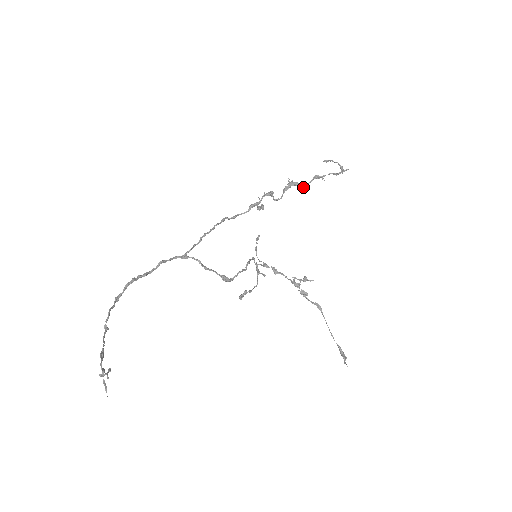
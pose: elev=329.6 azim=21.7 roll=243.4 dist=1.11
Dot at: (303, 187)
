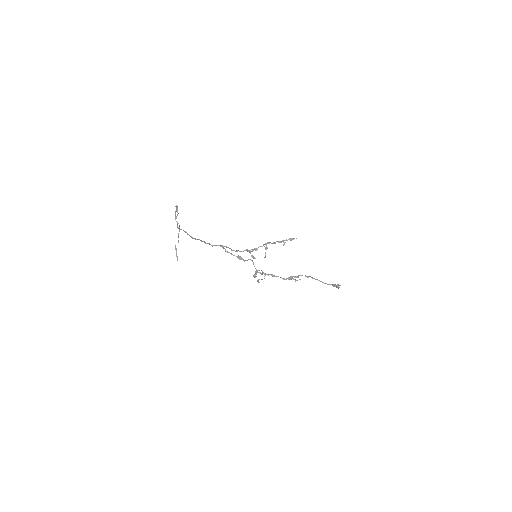
Dot at: (273, 243)
